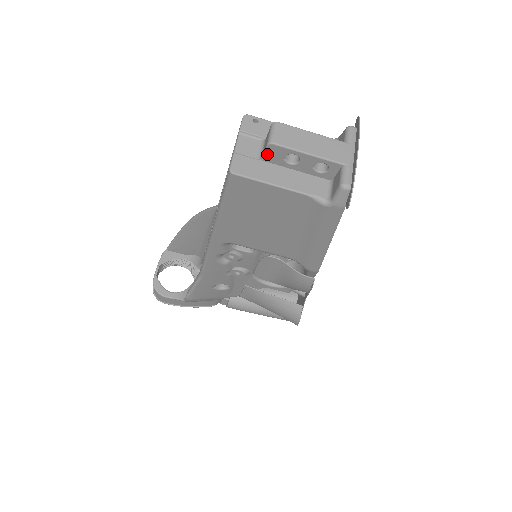
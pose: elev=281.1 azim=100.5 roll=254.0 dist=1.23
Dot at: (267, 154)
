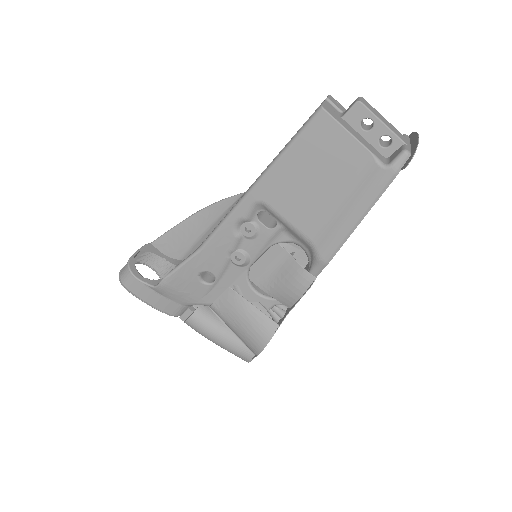
Dot at: (350, 112)
